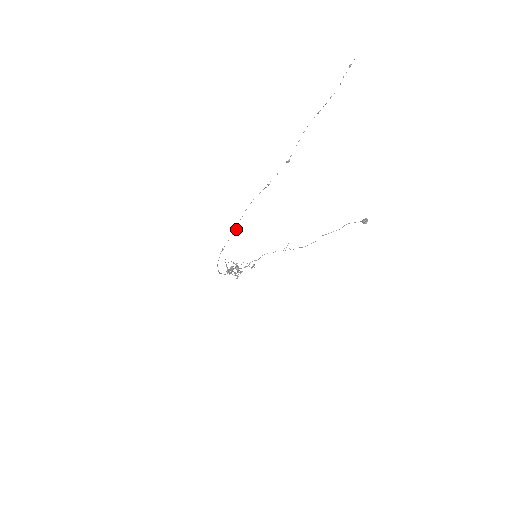
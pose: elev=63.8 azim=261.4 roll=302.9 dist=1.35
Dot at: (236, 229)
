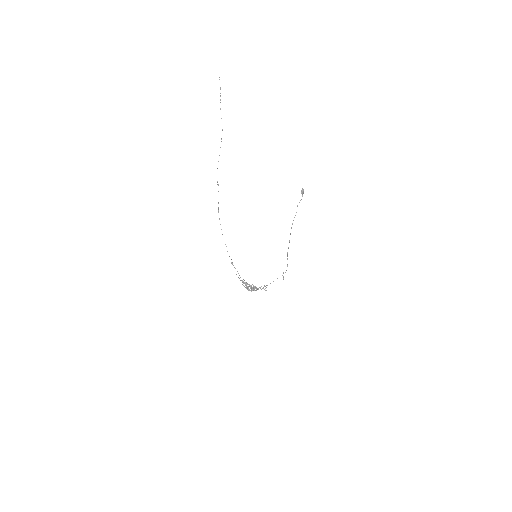
Dot at: (218, 184)
